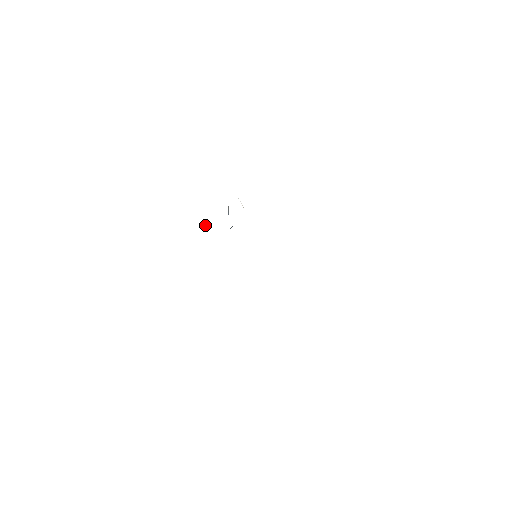
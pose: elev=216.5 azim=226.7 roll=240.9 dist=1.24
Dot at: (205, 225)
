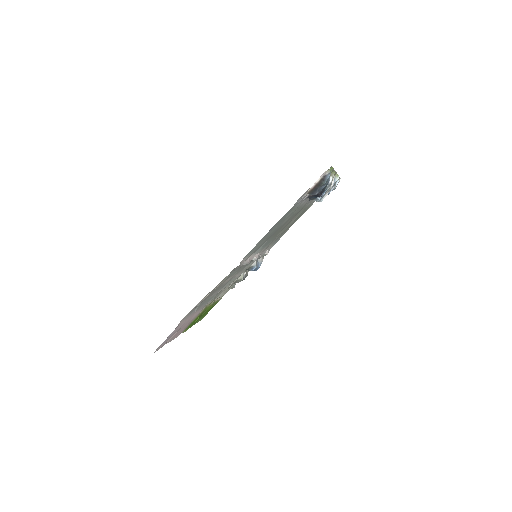
Dot at: (243, 278)
